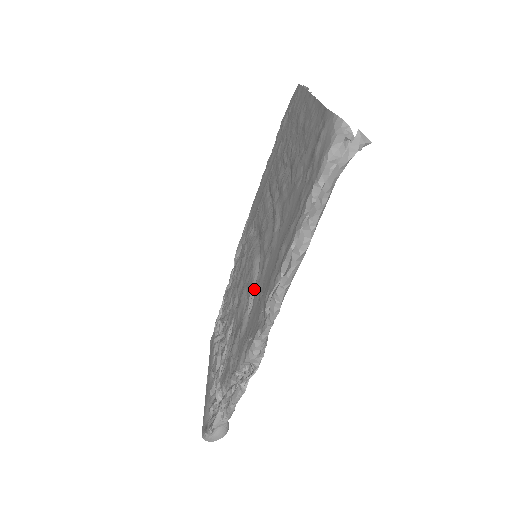
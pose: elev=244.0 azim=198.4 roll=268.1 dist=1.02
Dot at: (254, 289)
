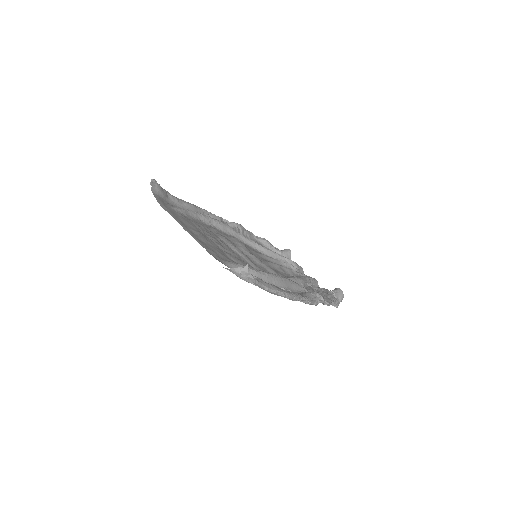
Dot at: occluded
